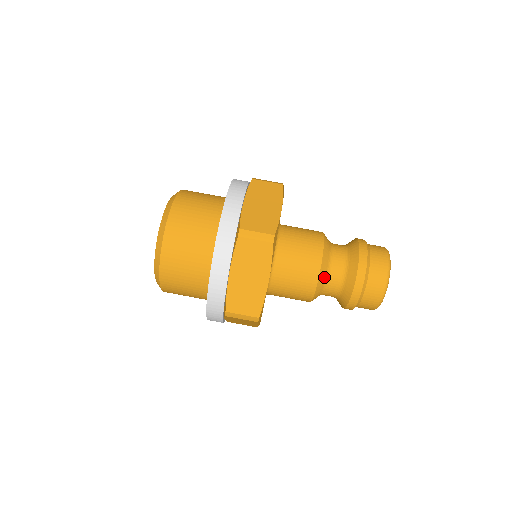
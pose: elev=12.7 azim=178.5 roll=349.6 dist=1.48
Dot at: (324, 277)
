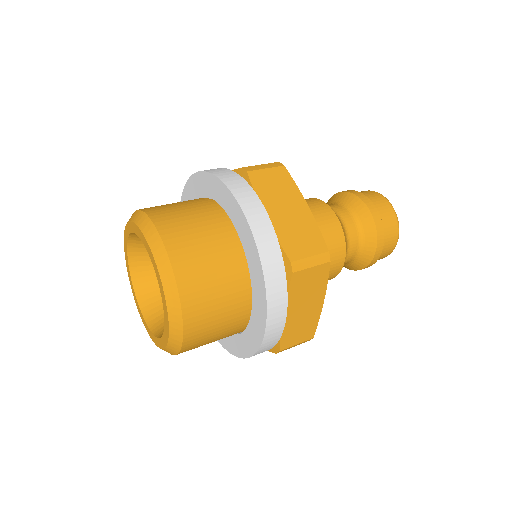
Dot at: occluded
